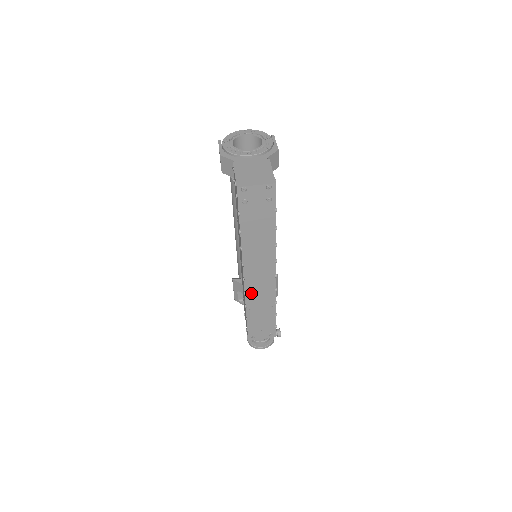
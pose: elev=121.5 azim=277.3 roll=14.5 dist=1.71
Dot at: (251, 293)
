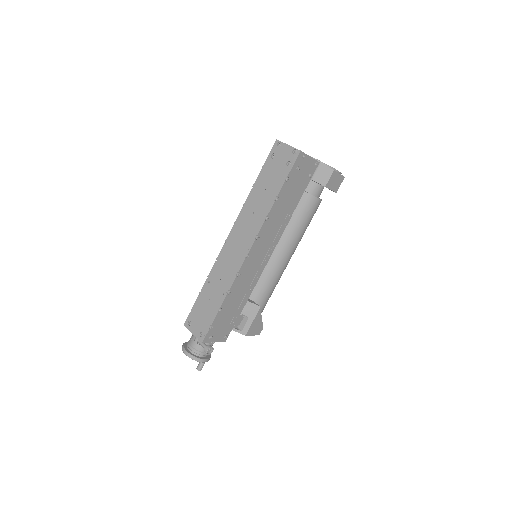
Dot at: (221, 261)
